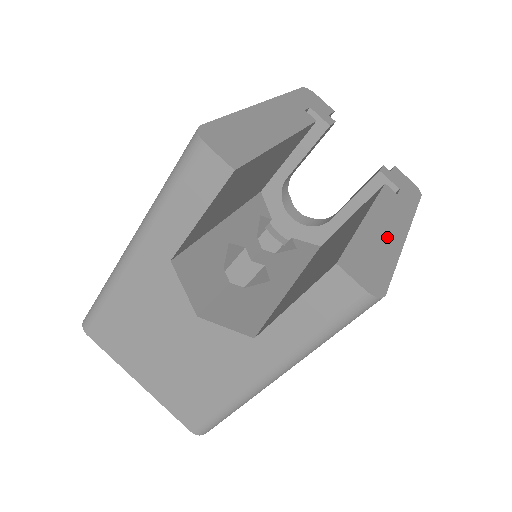
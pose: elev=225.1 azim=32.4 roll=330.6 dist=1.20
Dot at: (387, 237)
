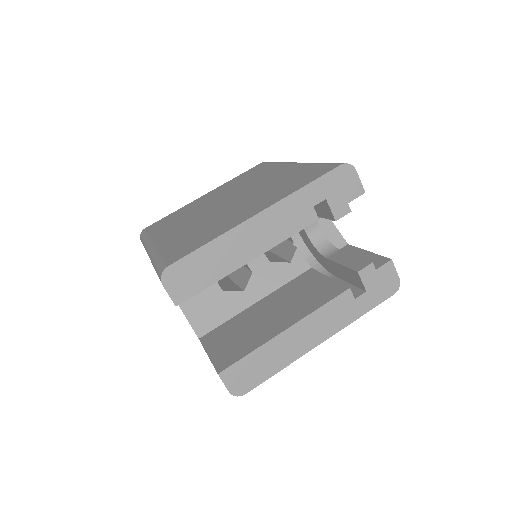
Dot at: (293, 348)
